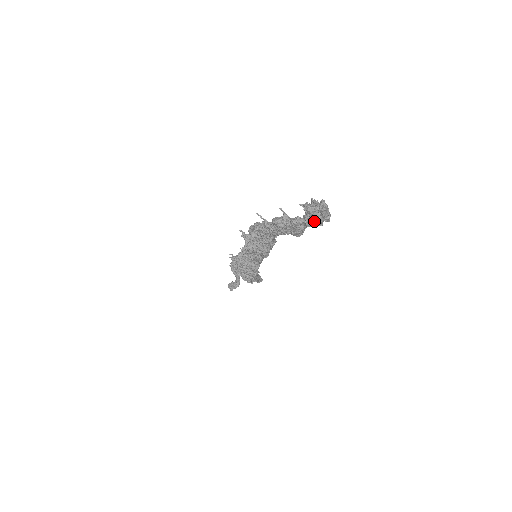
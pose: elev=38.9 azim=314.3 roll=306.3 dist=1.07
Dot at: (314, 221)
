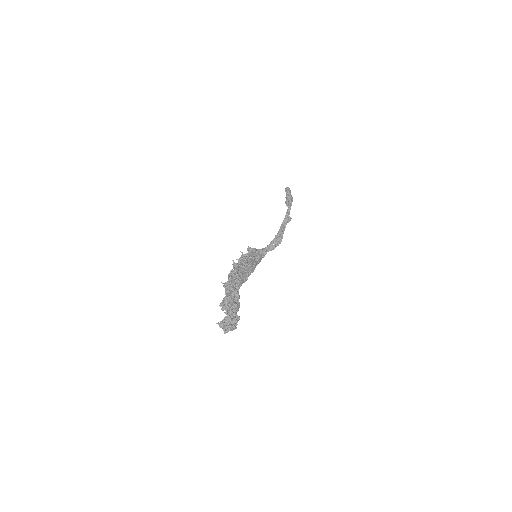
Dot at: occluded
